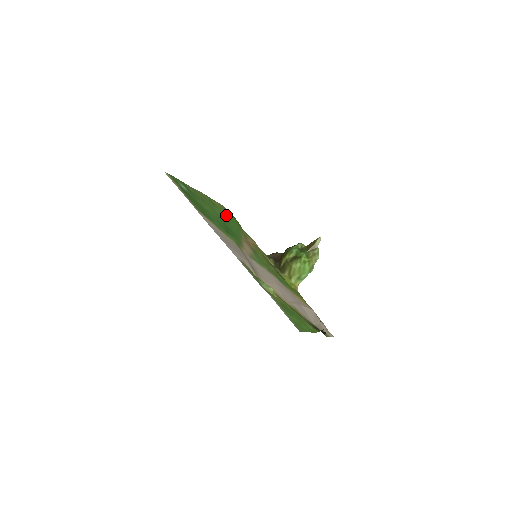
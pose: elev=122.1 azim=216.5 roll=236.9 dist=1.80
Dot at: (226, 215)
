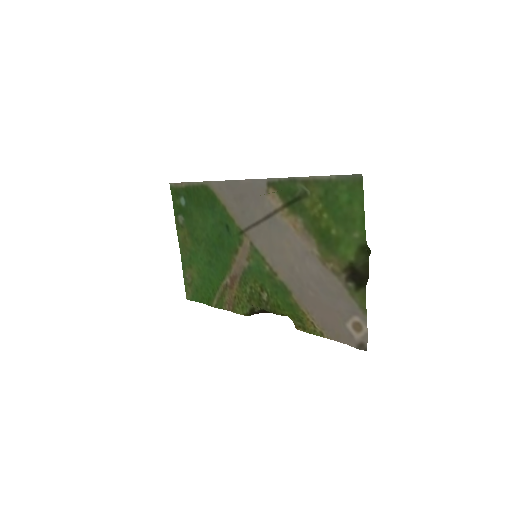
Dot at: (203, 274)
